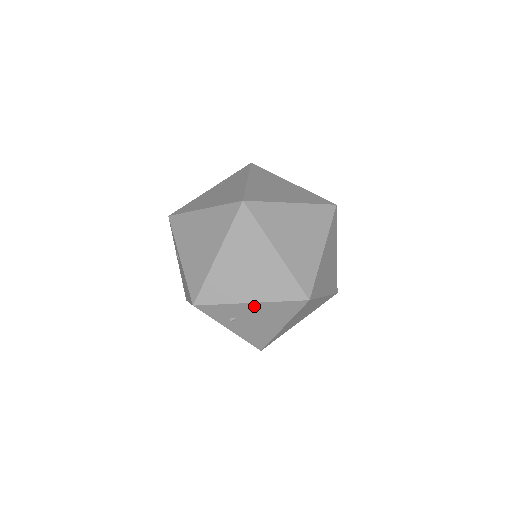
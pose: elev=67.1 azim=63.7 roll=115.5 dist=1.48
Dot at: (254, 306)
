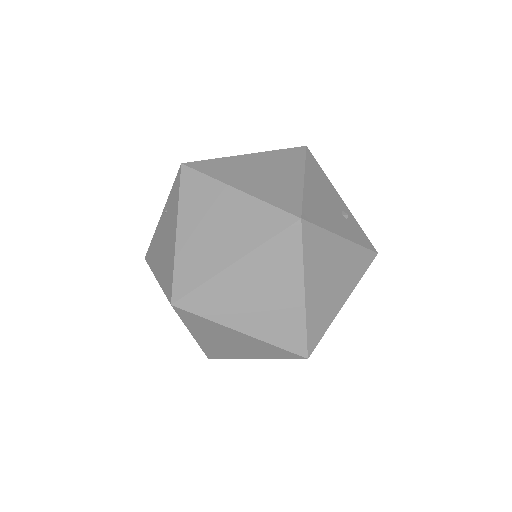
Dot at: occluded
